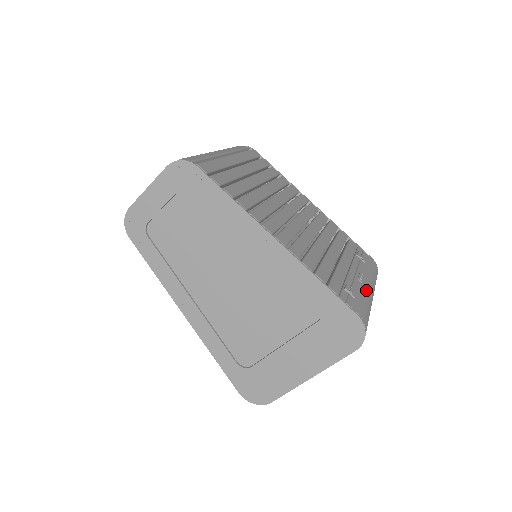
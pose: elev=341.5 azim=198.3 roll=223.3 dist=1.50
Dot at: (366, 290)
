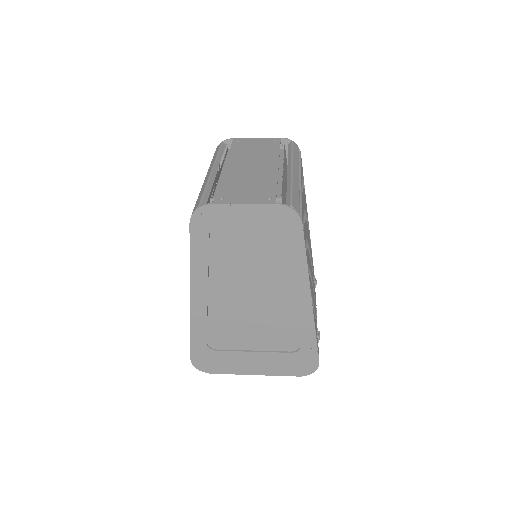
Dot at: occluded
